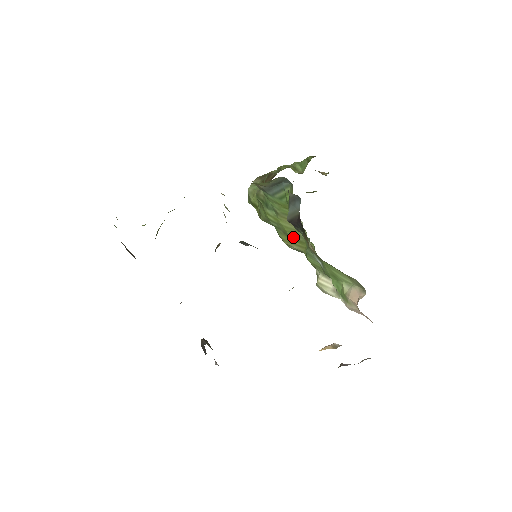
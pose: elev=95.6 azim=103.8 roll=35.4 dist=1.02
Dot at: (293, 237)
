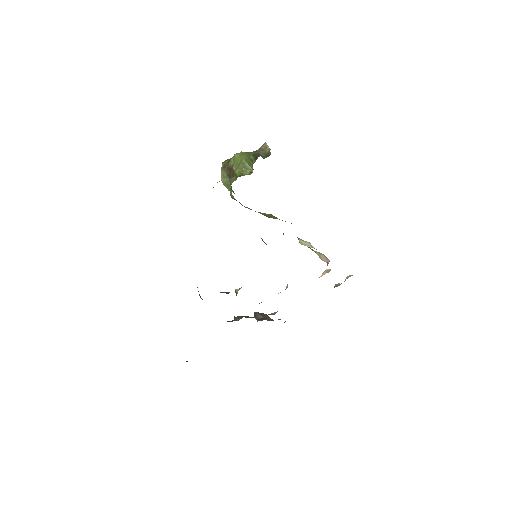
Dot at: occluded
